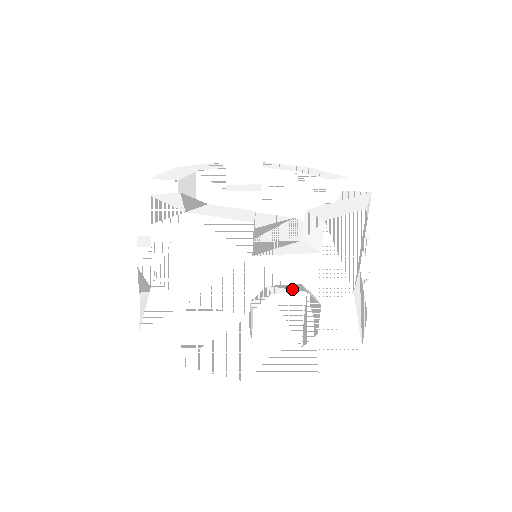
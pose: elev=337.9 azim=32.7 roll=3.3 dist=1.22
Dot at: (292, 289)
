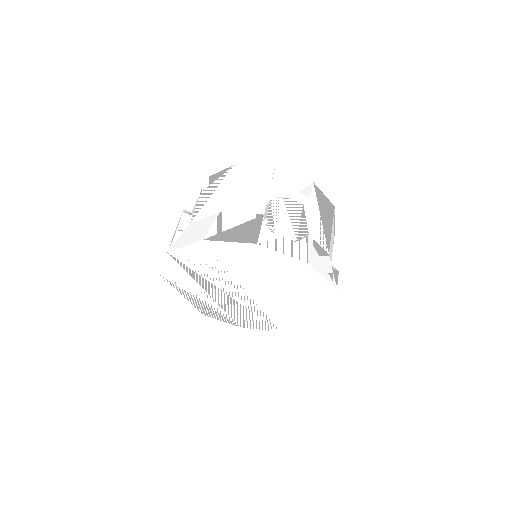
Dot at: (294, 203)
